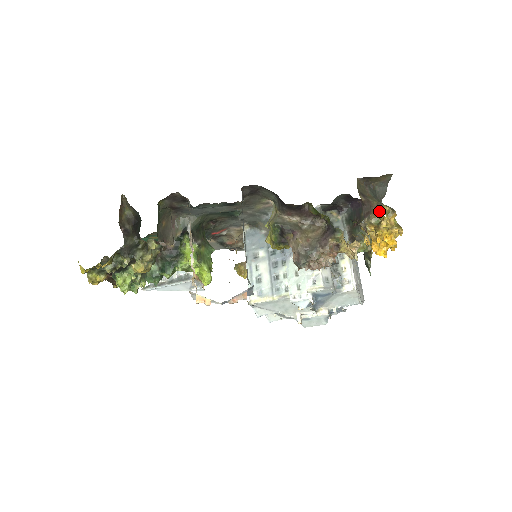
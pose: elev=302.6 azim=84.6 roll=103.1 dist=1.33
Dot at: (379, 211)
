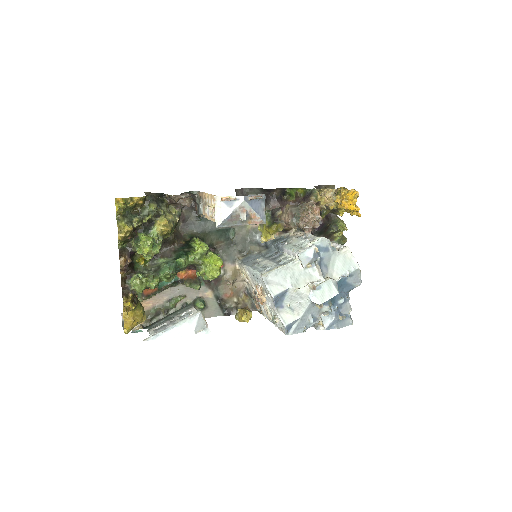
Dot at: occluded
